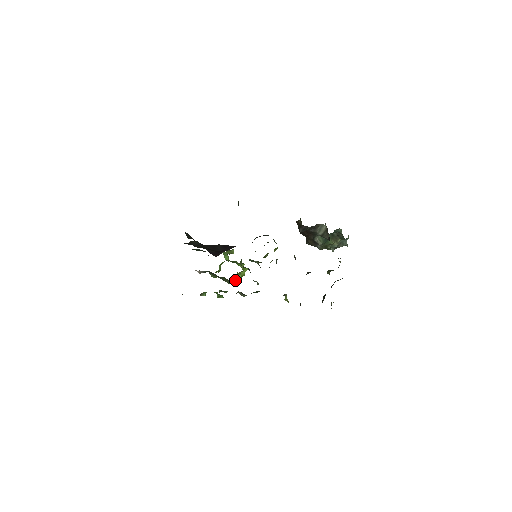
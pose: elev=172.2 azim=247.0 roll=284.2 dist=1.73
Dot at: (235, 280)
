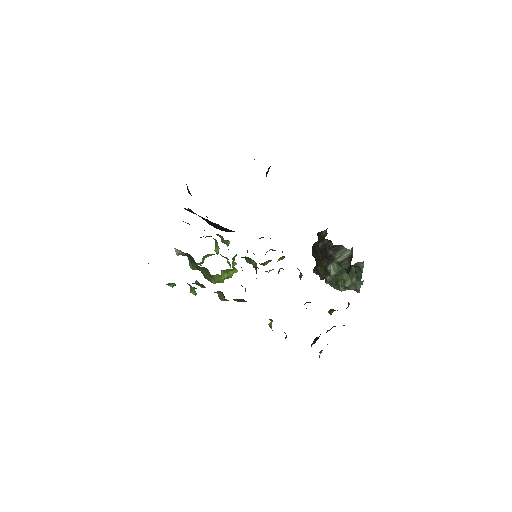
Dot at: (218, 278)
